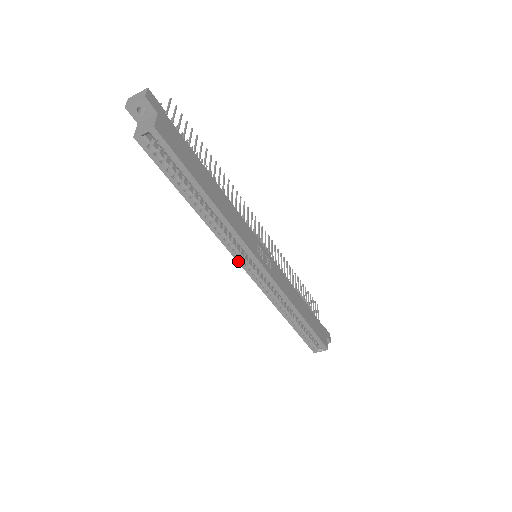
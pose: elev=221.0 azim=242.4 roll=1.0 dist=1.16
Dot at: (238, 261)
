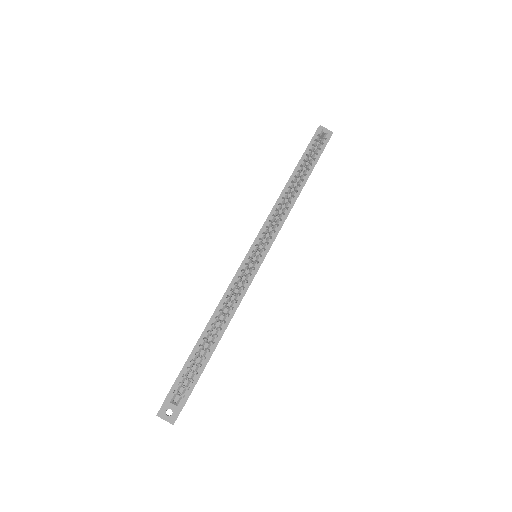
Dot at: (260, 231)
